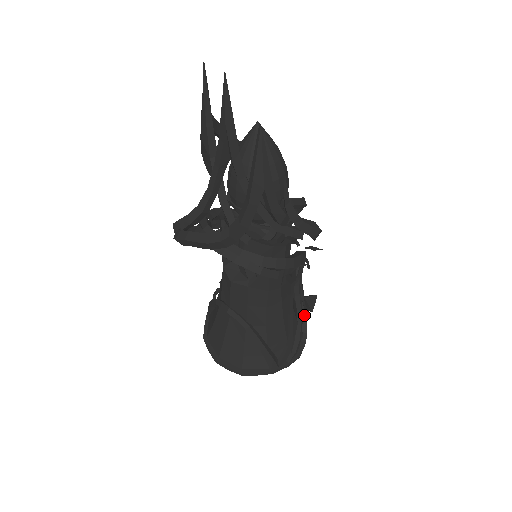
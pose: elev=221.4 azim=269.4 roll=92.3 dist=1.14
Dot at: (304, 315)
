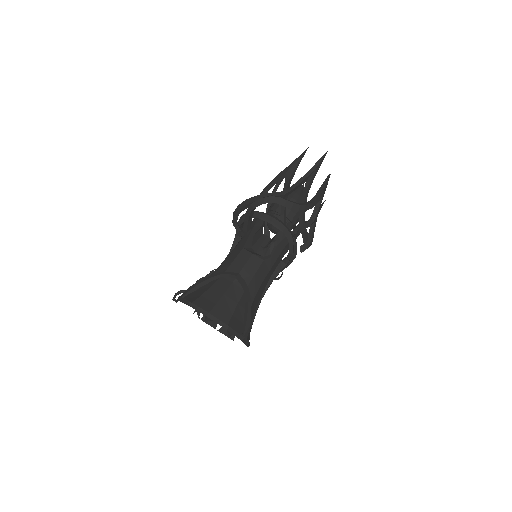
Dot at: occluded
